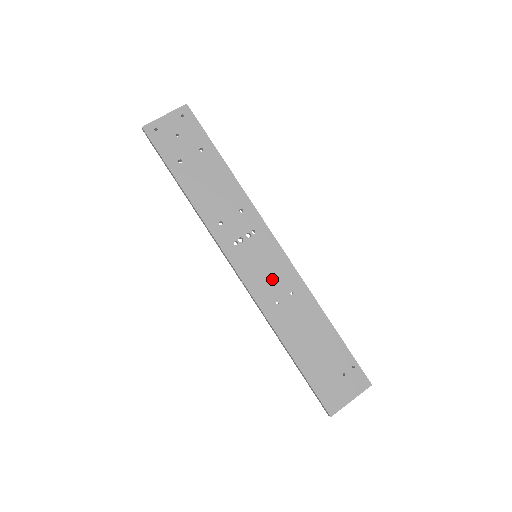
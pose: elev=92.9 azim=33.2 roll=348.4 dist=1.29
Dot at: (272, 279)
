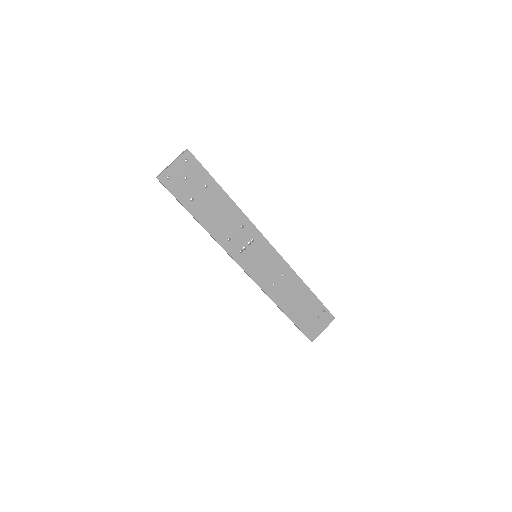
Dot at: (269, 270)
